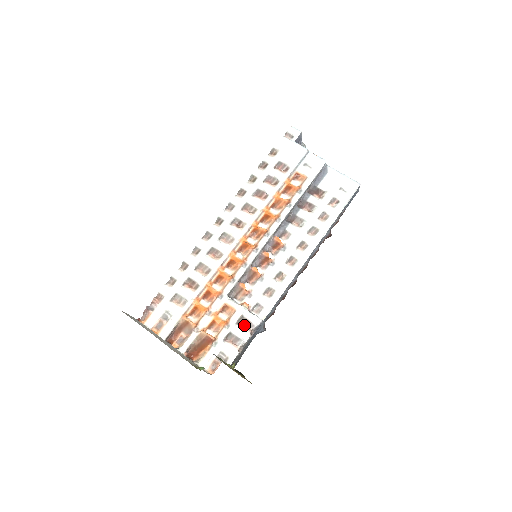
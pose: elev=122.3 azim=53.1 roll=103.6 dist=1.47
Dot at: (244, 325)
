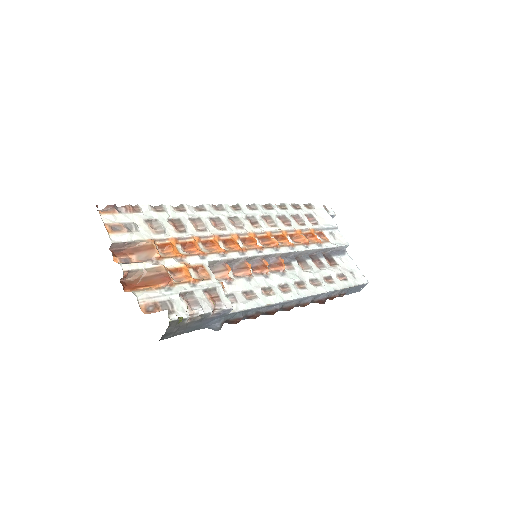
Dot at: (211, 298)
